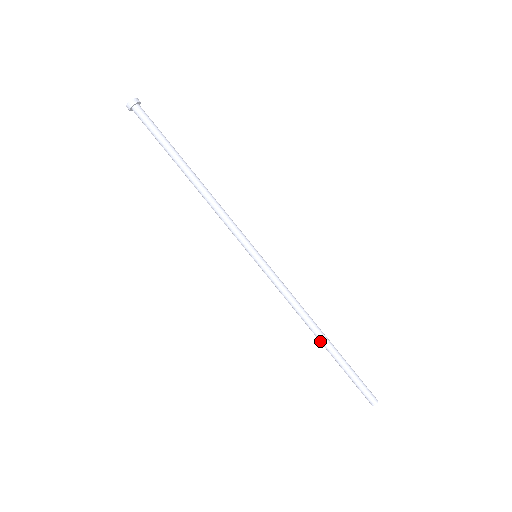
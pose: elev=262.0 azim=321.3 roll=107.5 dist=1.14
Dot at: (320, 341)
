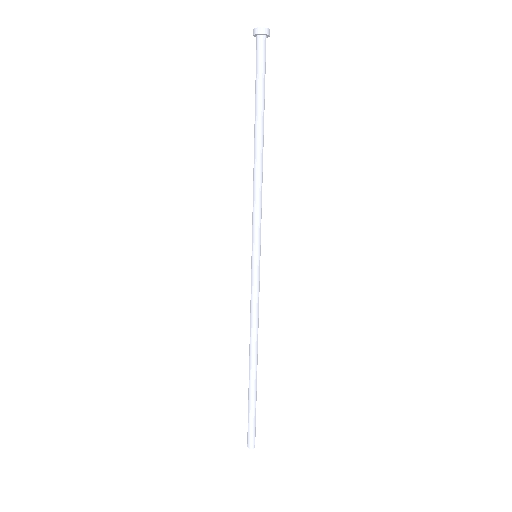
Dot at: (249, 366)
